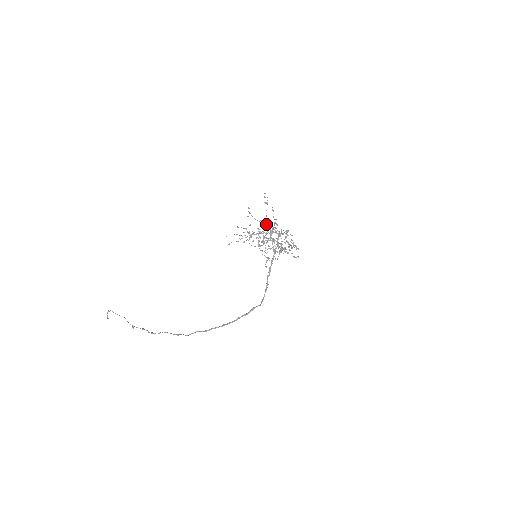
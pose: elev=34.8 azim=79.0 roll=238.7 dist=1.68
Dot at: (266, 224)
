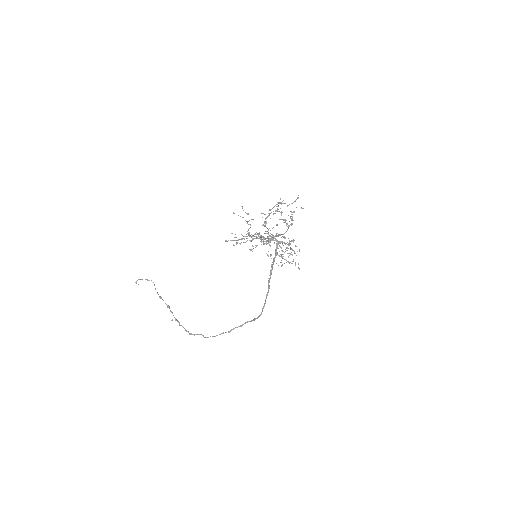
Dot at: (261, 237)
